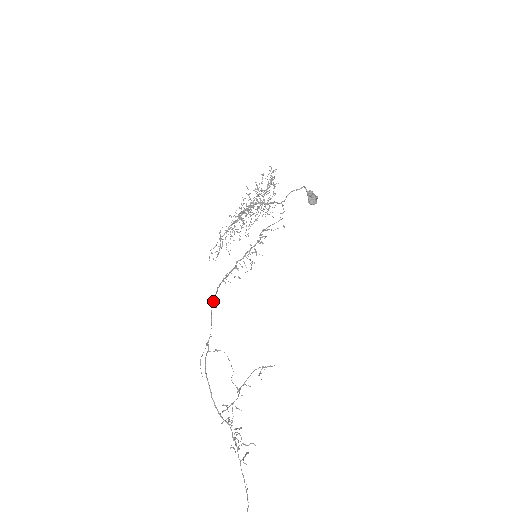
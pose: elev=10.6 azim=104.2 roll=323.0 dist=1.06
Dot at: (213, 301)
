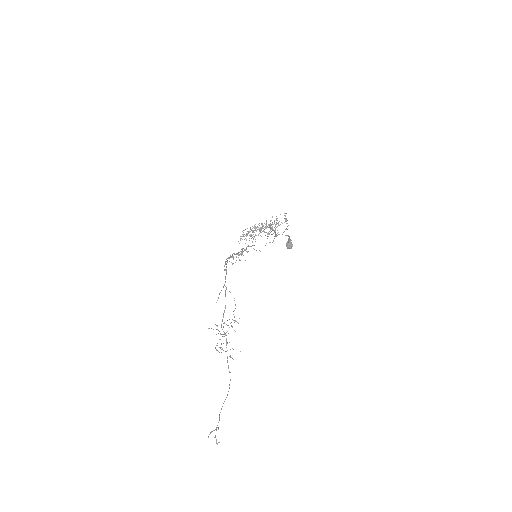
Dot at: (226, 266)
